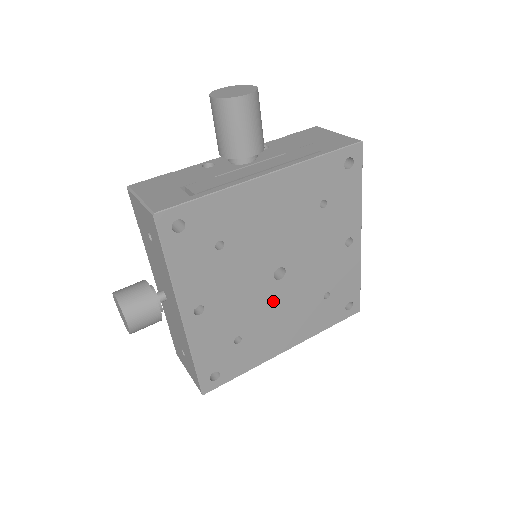
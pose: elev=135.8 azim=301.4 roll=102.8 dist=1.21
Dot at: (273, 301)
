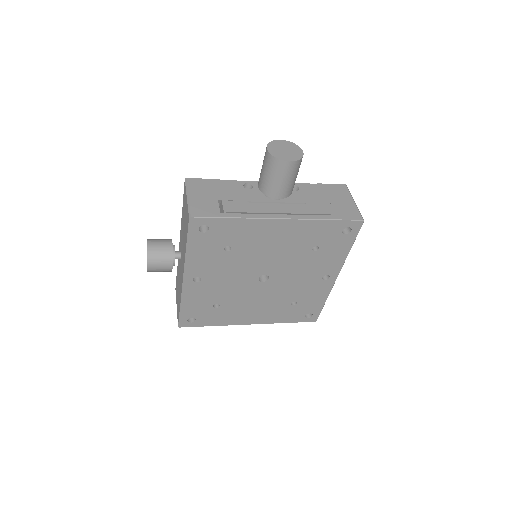
Dot at: (252, 293)
